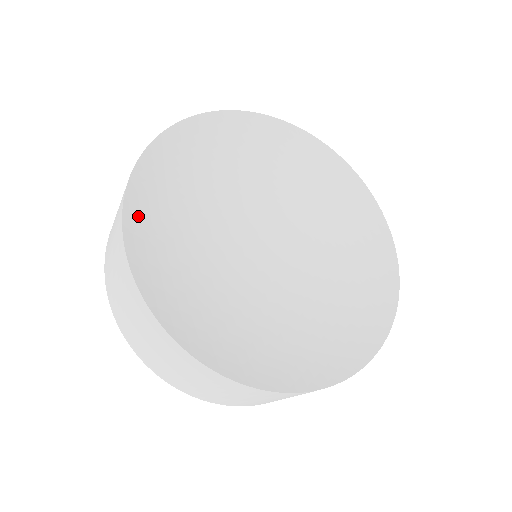
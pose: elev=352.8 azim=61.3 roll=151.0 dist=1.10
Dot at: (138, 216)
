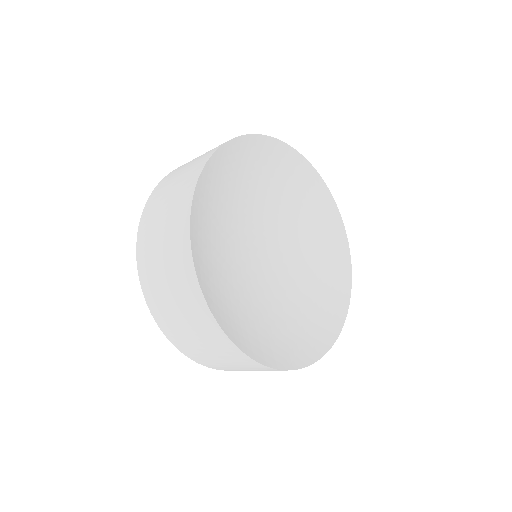
Dot at: (231, 329)
